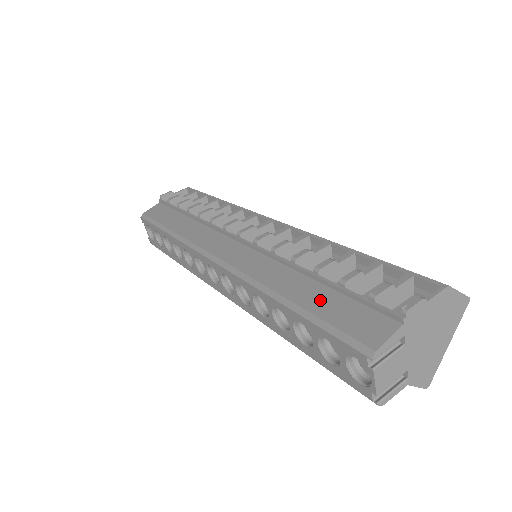
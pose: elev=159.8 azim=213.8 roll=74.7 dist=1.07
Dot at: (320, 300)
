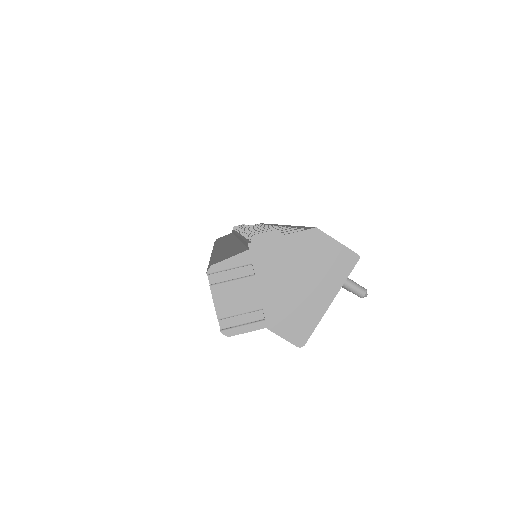
Dot at: (227, 250)
